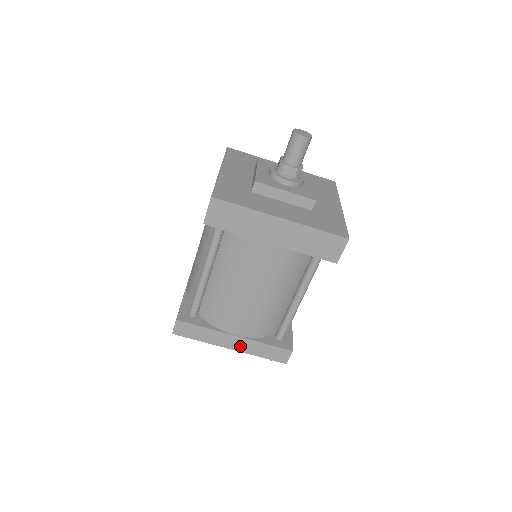
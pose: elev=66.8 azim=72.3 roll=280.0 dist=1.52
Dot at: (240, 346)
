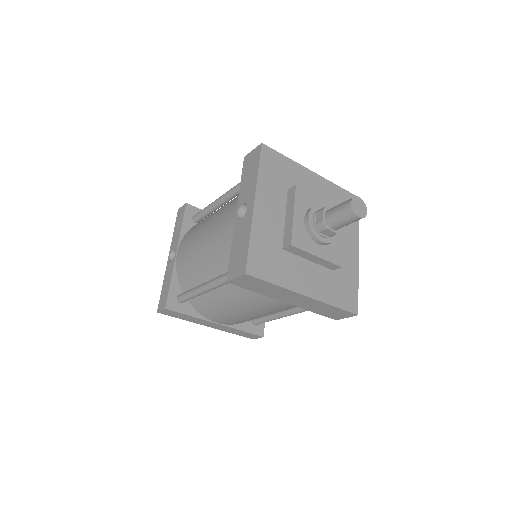
Dot at: (218, 327)
